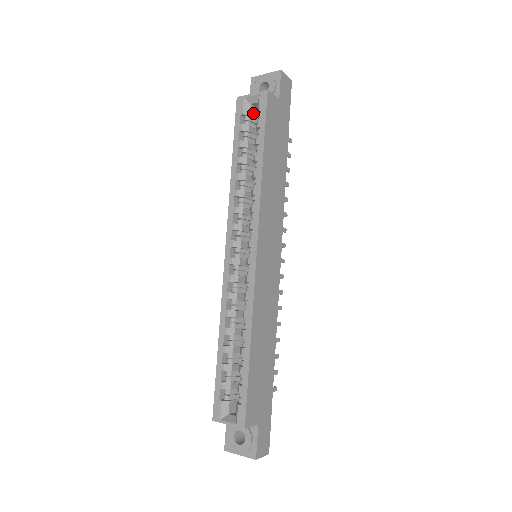
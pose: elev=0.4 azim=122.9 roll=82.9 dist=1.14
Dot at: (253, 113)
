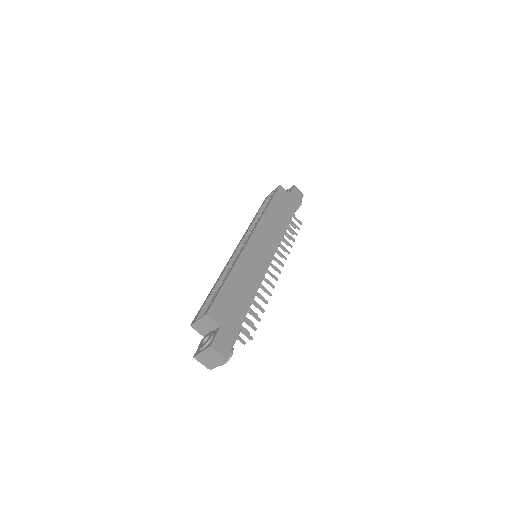
Dot at: occluded
